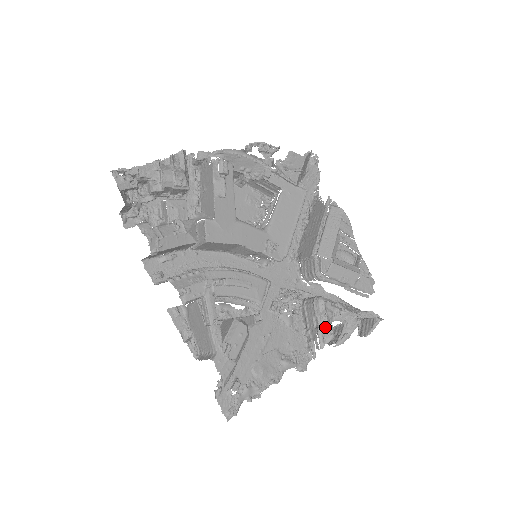
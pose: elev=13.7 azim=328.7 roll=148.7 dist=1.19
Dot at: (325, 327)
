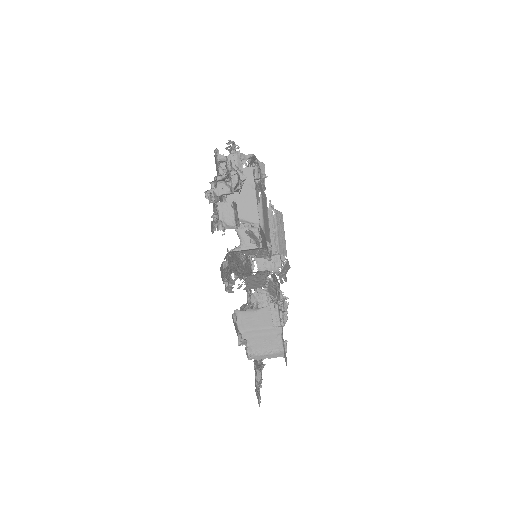
Dot at: (283, 313)
